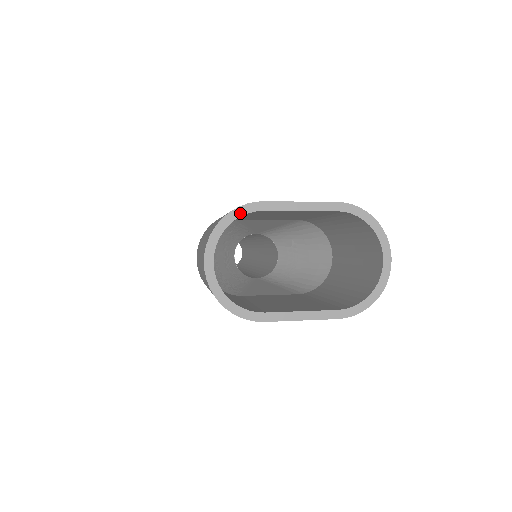
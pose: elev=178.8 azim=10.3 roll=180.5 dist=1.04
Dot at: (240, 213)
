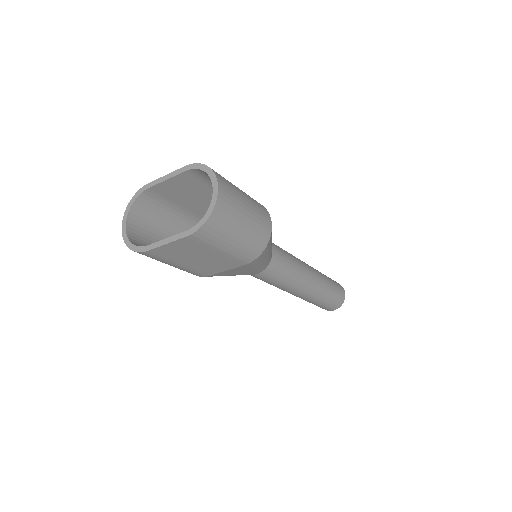
Dot at: (138, 194)
